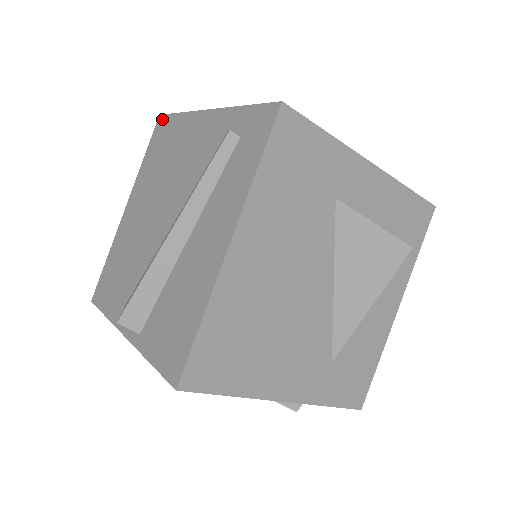
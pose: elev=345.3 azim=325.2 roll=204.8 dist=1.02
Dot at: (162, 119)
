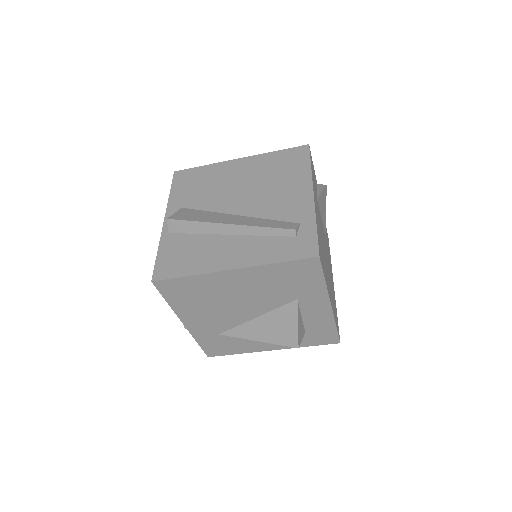
Dot at: (306, 150)
